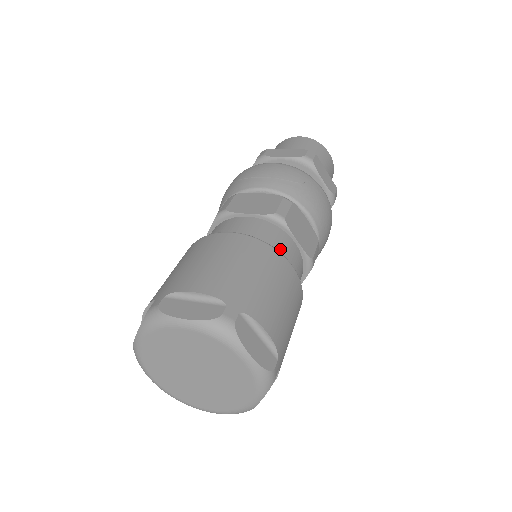
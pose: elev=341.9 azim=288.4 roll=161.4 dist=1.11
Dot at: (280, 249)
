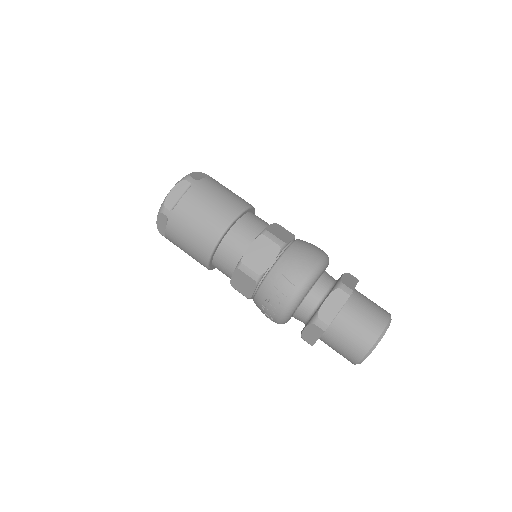
Dot at: occluded
